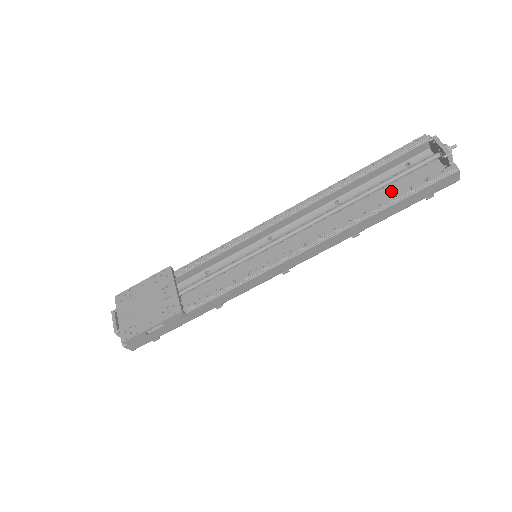
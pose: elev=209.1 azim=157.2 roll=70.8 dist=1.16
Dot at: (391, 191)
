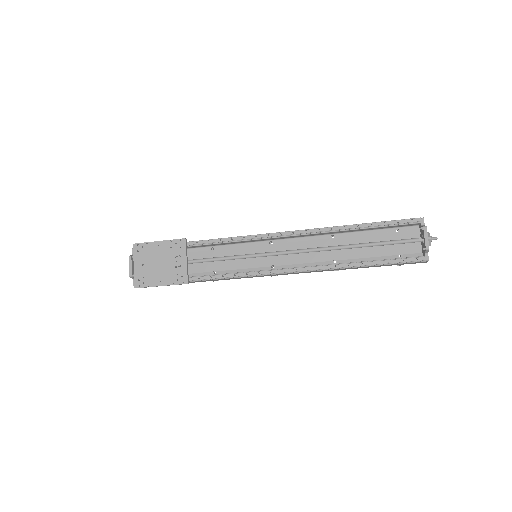
Dot at: (375, 248)
